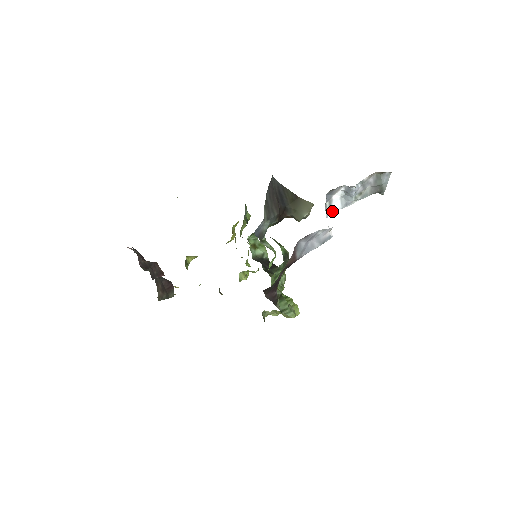
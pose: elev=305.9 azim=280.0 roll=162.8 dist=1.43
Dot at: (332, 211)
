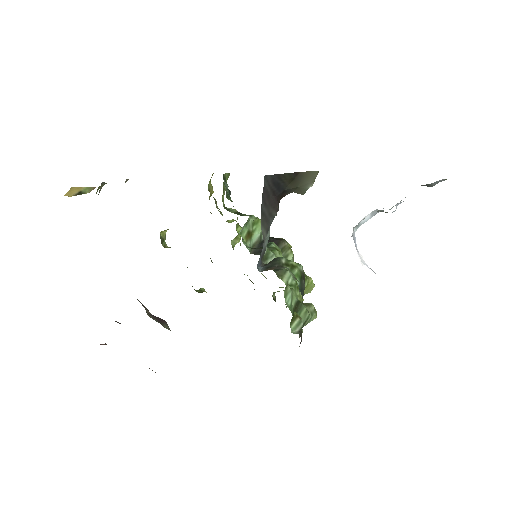
Dot at: (359, 226)
